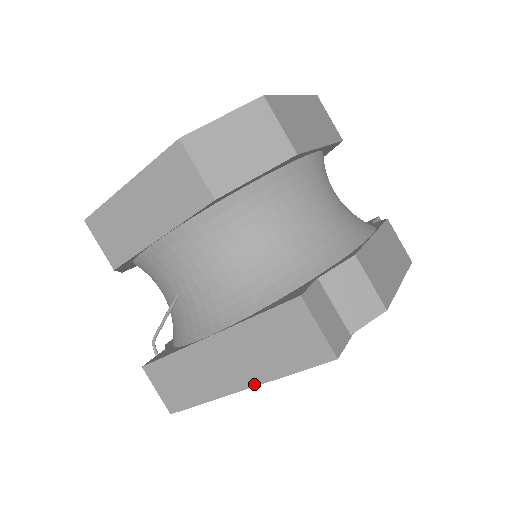
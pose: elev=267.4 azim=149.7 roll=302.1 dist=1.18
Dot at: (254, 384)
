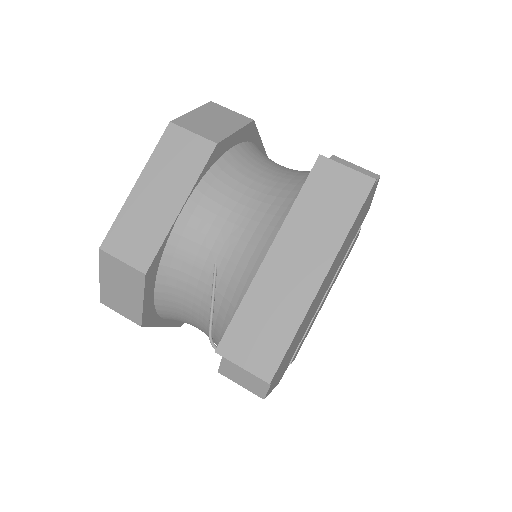
Dot at: (330, 263)
